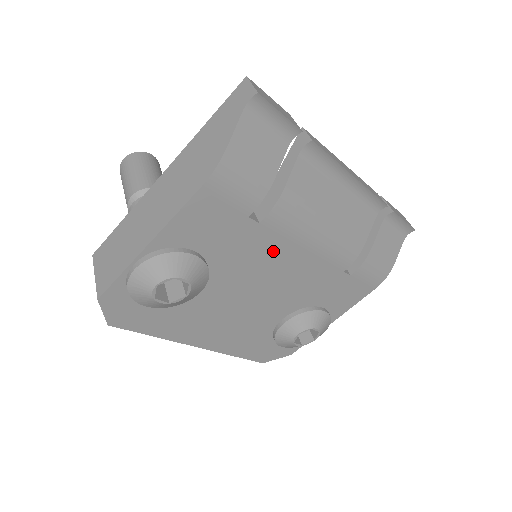
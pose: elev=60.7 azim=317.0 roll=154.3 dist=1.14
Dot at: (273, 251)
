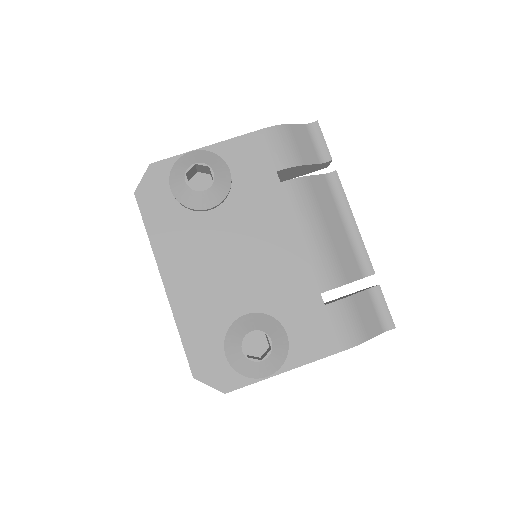
Dot at: (277, 217)
